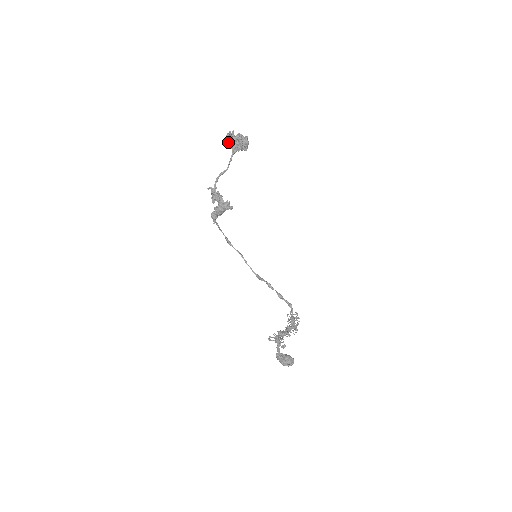
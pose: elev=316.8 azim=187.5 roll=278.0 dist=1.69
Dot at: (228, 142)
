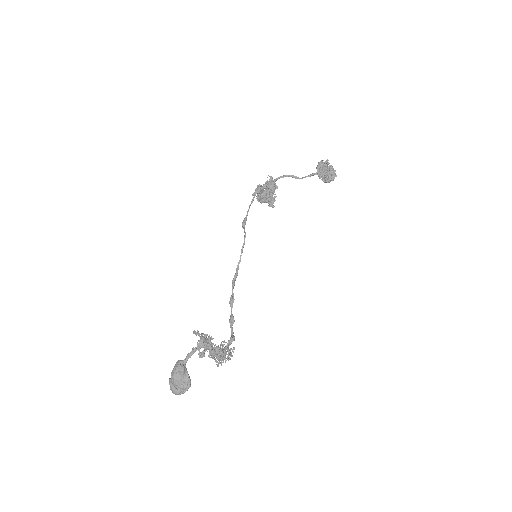
Dot at: (319, 164)
